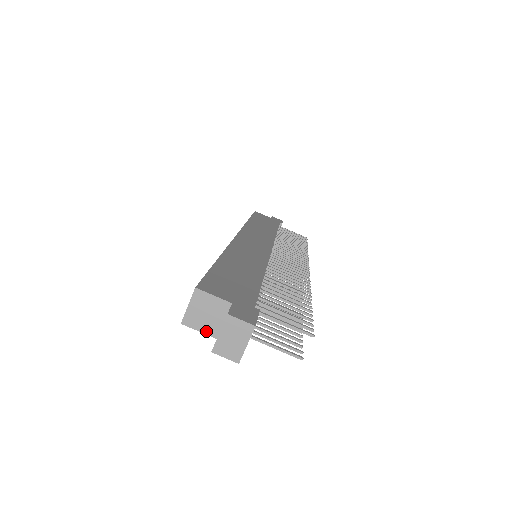
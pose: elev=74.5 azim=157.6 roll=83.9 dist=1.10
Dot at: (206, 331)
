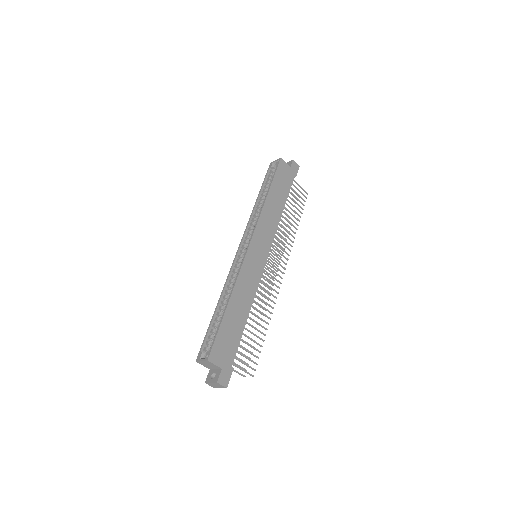
Dot at: (206, 367)
